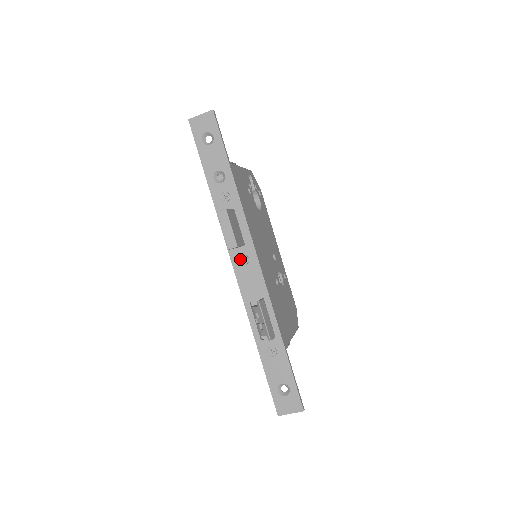
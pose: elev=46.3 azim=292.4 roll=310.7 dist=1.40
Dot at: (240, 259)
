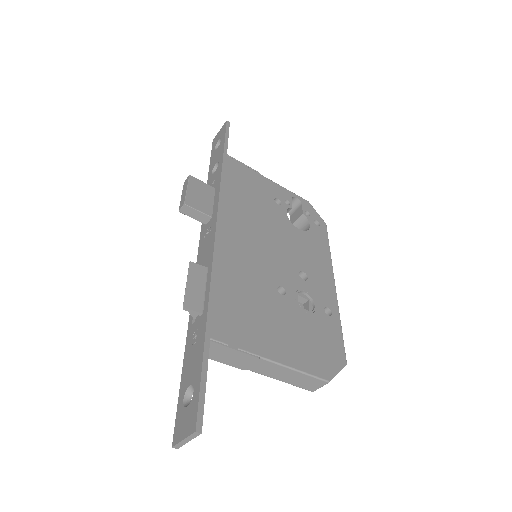
Dot at: (205, 234)
